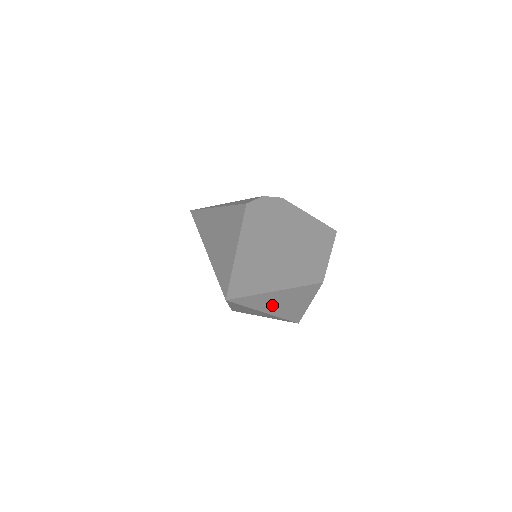
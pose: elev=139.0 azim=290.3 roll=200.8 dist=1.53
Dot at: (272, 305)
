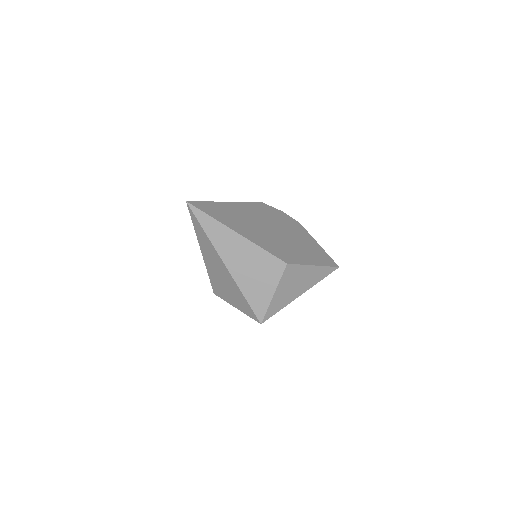
Dot at: (230, 253)
